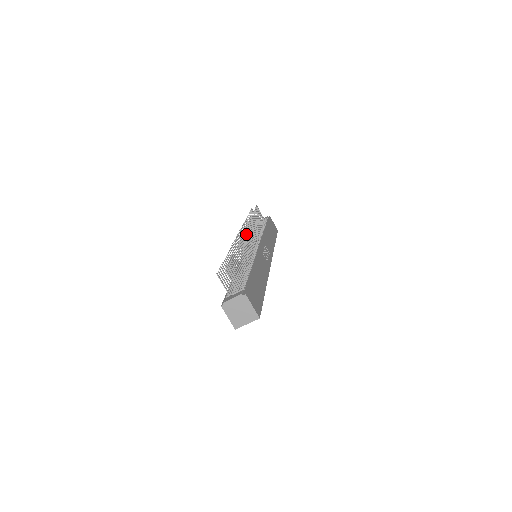
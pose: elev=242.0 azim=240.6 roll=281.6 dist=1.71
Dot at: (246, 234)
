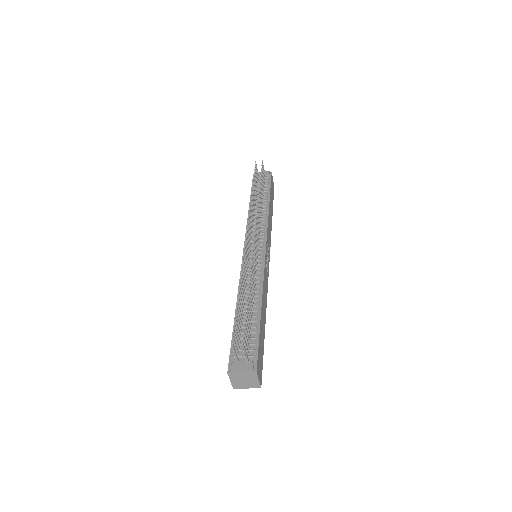
Dot at: (250, 223)
